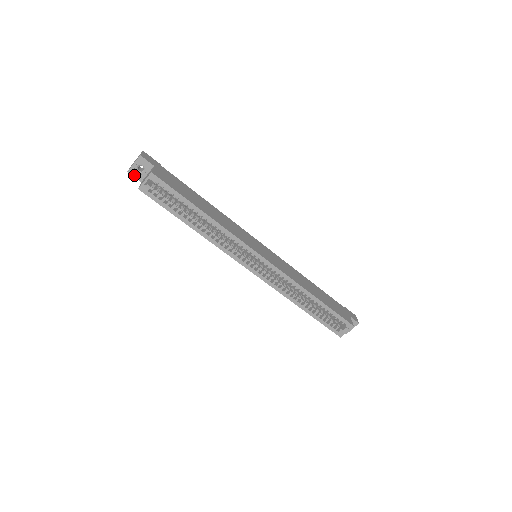
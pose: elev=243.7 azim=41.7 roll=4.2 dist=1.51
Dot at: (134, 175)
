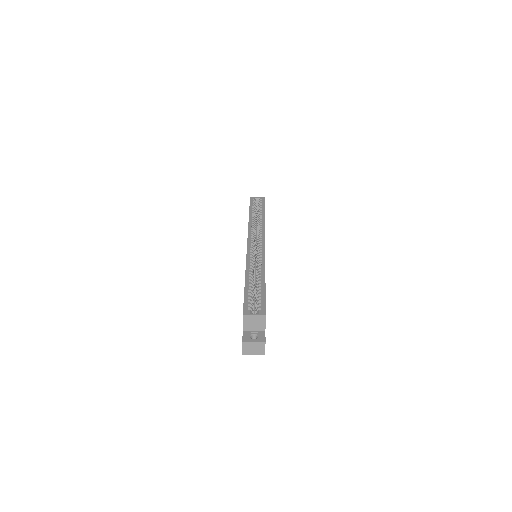
Dot at: occluded
